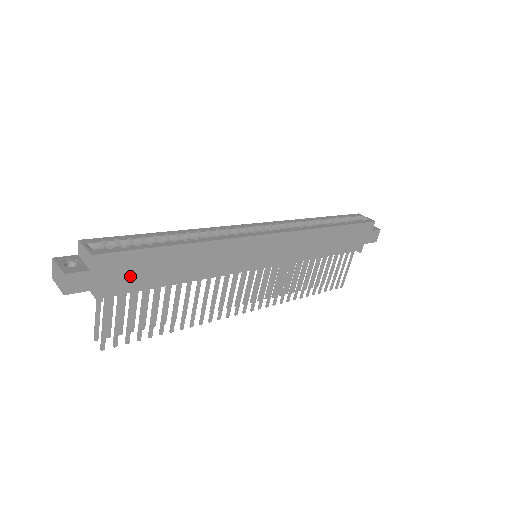
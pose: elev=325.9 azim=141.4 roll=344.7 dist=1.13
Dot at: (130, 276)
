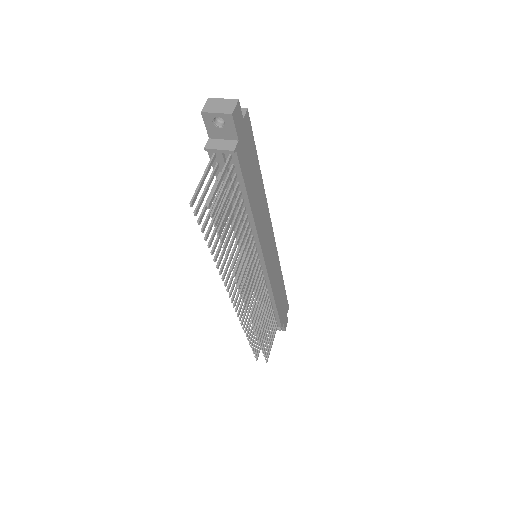
Dot at: (246, 157)
